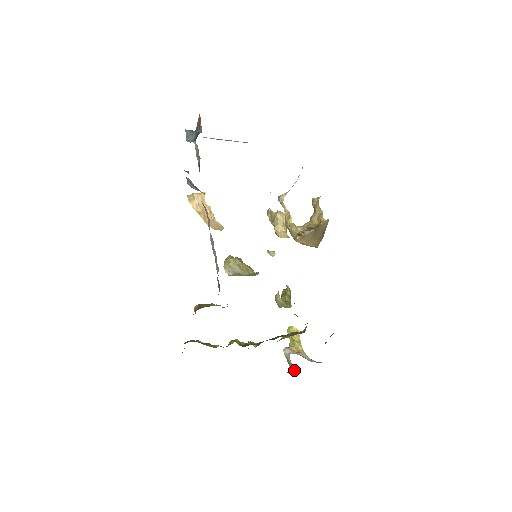
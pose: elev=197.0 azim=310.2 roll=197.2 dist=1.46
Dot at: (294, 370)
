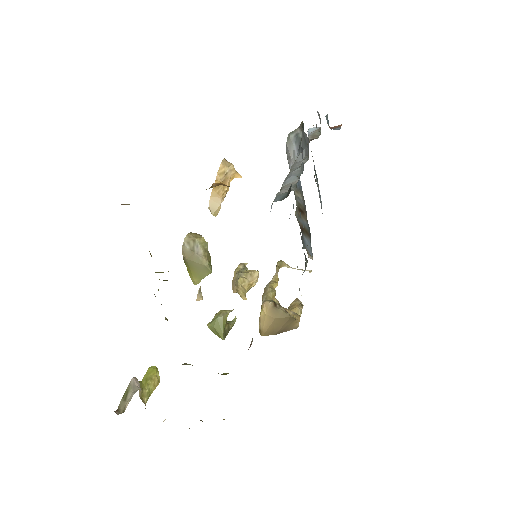
Dot at: (120, 411)
